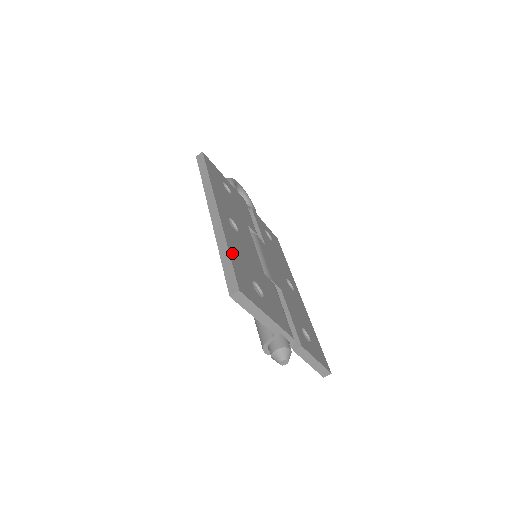
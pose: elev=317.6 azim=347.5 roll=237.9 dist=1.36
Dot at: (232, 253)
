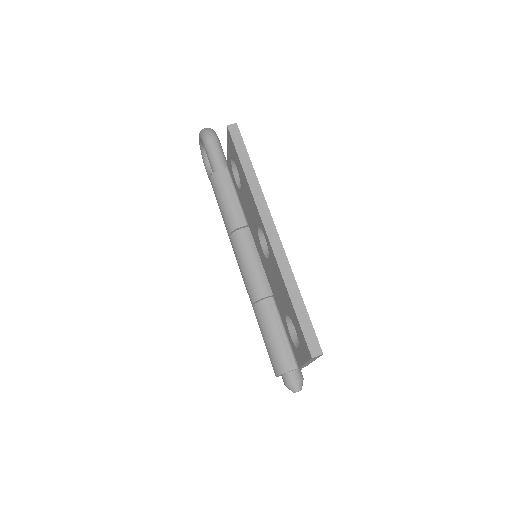
Dot at: (300, 297)
